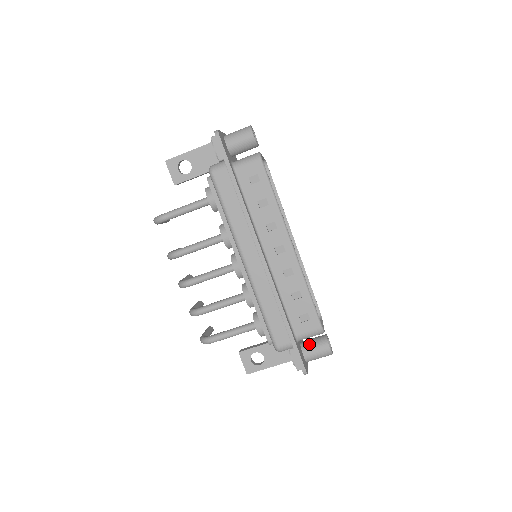
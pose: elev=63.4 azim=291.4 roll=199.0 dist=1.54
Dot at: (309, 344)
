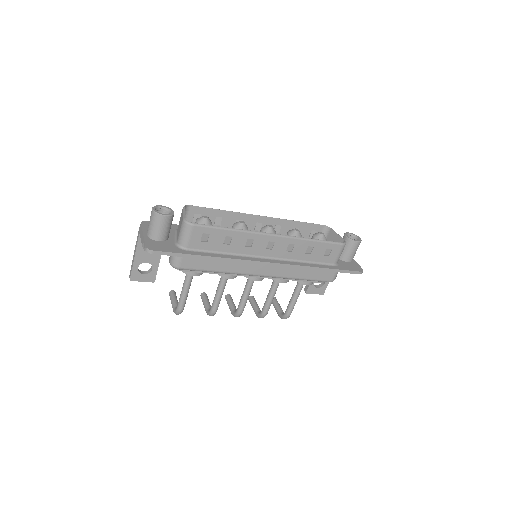
Dot at: (343, 253)
